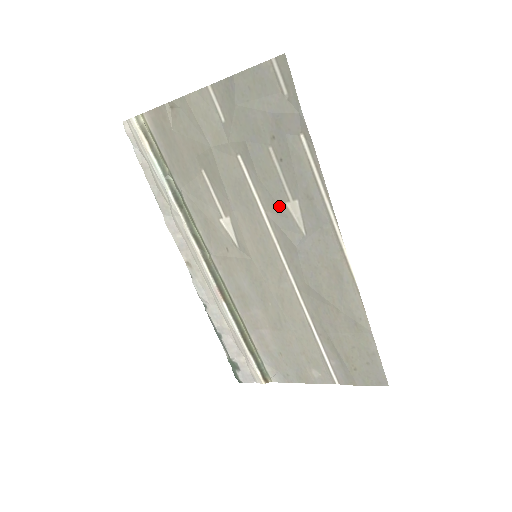
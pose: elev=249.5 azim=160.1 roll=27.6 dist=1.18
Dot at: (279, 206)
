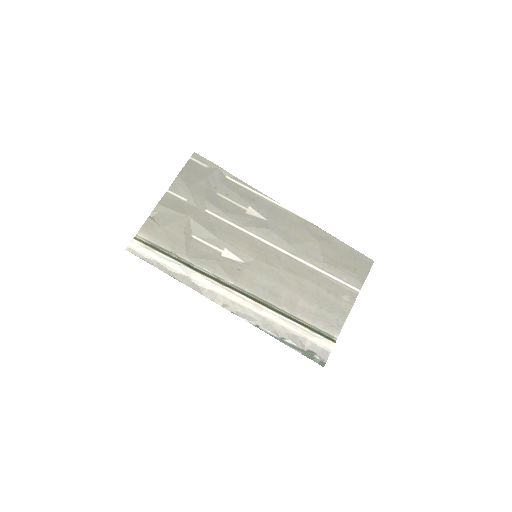
Dot at: (244, 217)
